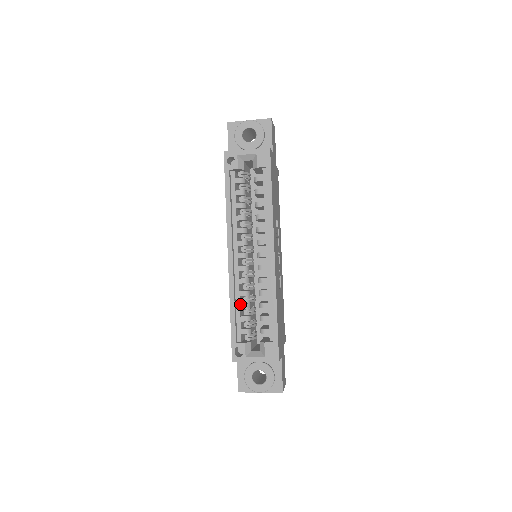
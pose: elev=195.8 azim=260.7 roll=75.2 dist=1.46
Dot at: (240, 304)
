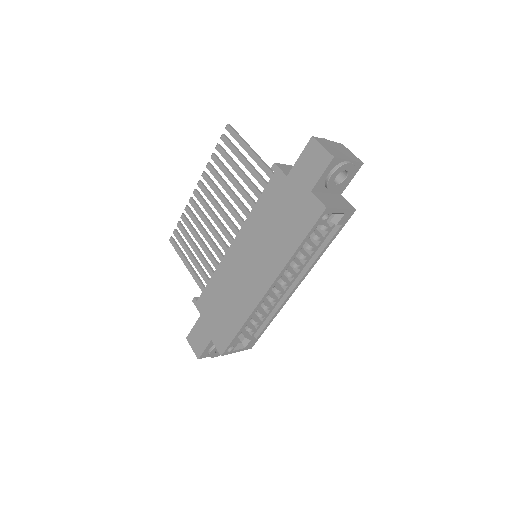
Dot at: occluded
